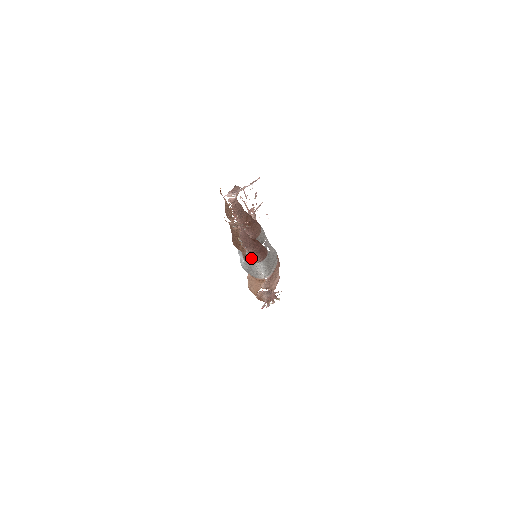
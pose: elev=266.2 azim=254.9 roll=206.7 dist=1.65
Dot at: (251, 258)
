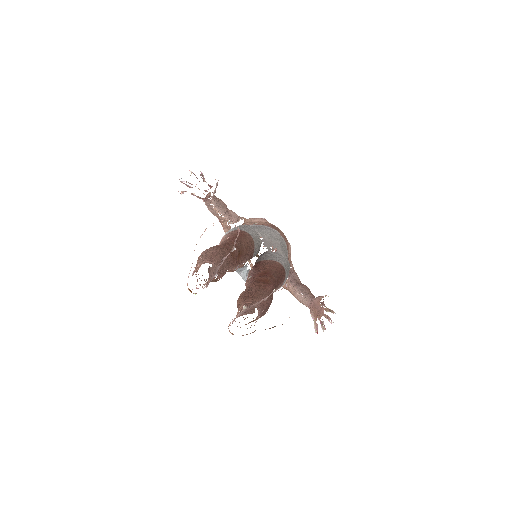
Dot at: occluded
